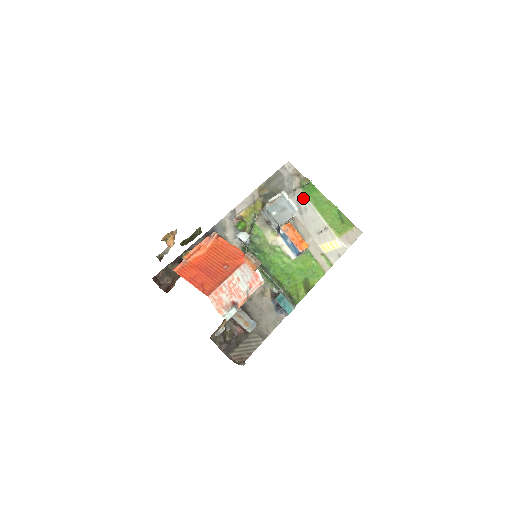
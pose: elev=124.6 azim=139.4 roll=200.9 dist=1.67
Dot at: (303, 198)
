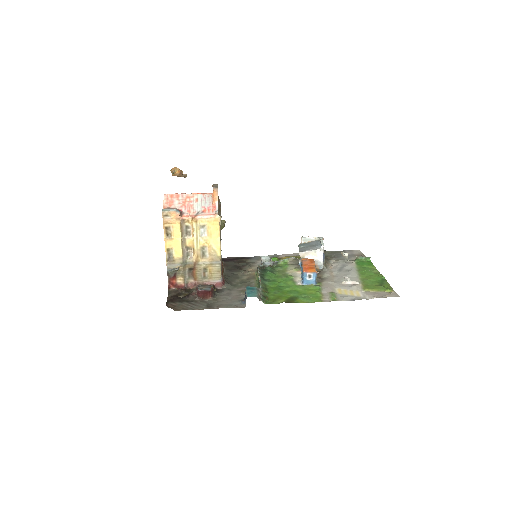
Dot at: (351, 265)
